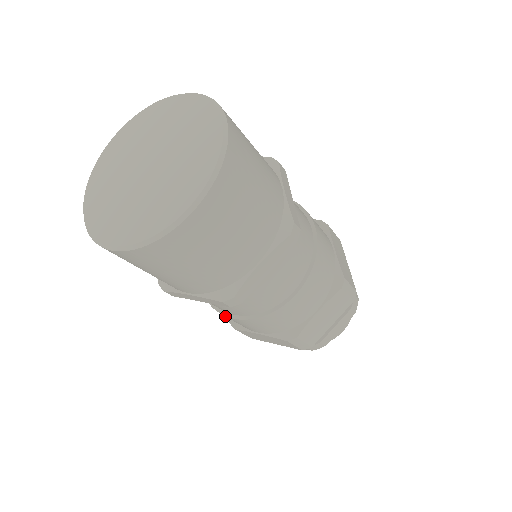
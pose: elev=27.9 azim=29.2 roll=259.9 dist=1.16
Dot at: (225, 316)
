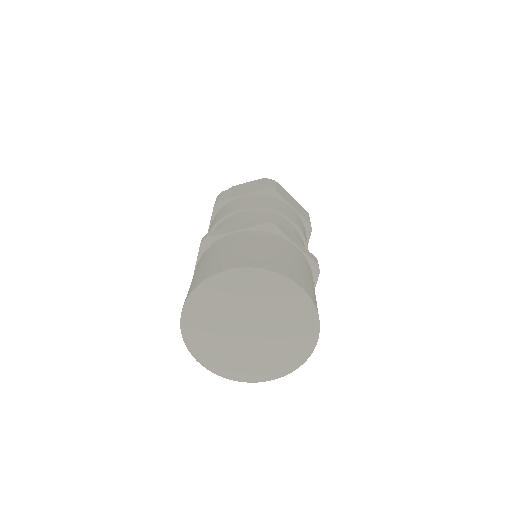
Dot at: occluded
